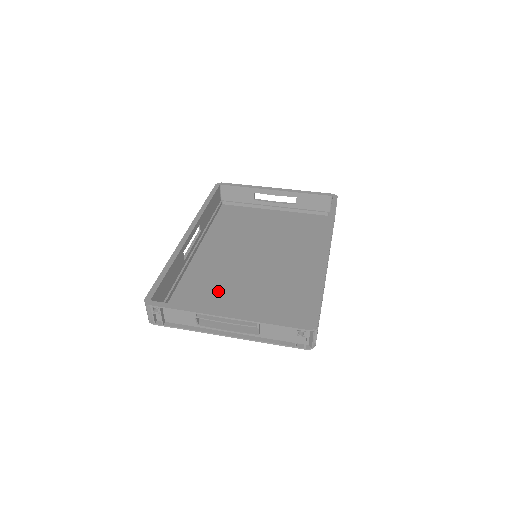
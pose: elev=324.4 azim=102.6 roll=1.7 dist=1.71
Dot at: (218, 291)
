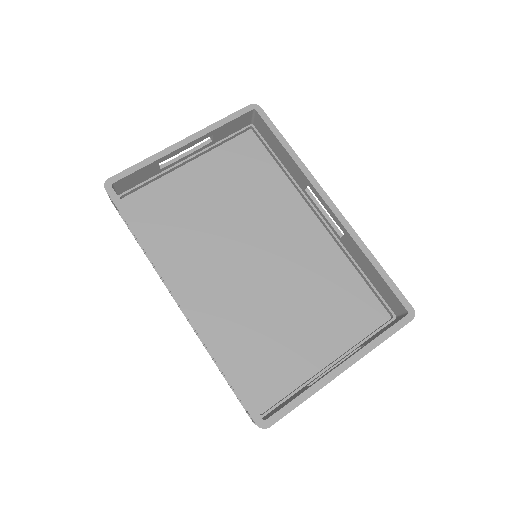
Dot at: (268, 330)
